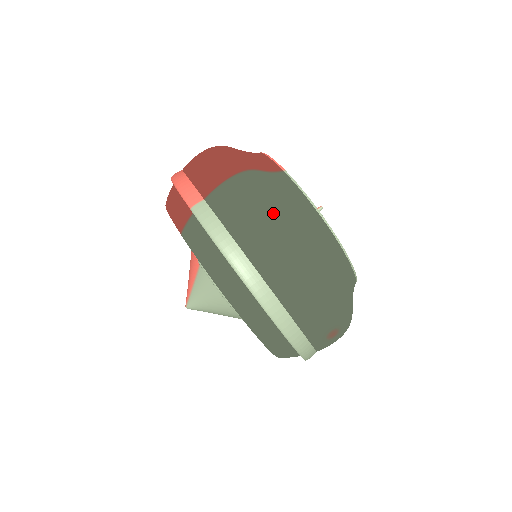
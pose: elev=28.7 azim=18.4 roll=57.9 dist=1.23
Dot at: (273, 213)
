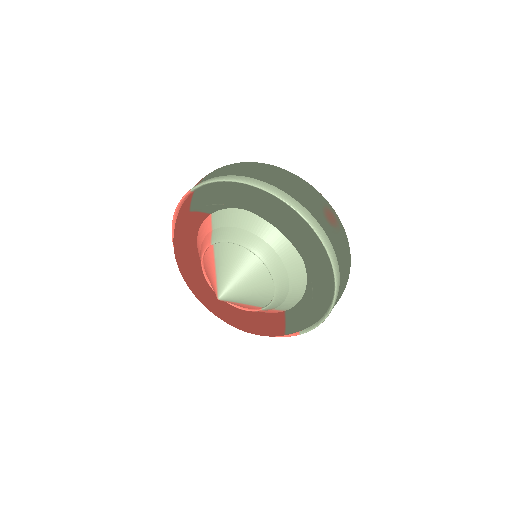
Dot at: (241, 162)
